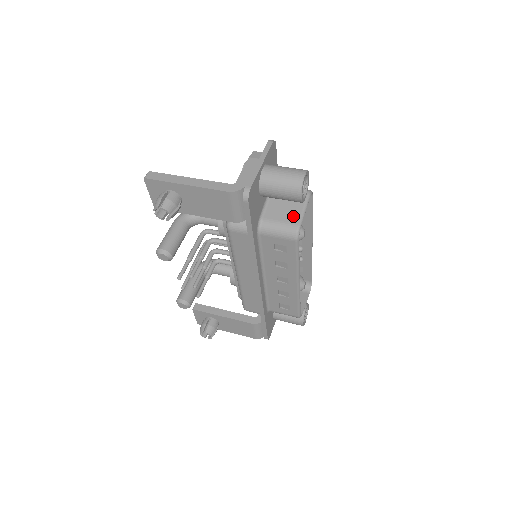
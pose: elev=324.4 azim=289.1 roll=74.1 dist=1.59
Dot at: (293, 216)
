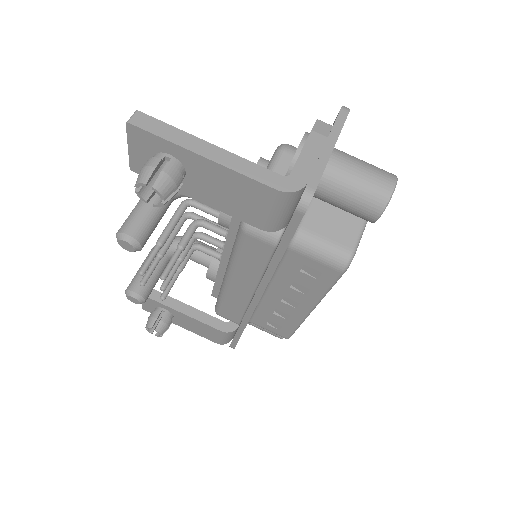
Dot at: (347, 234)
